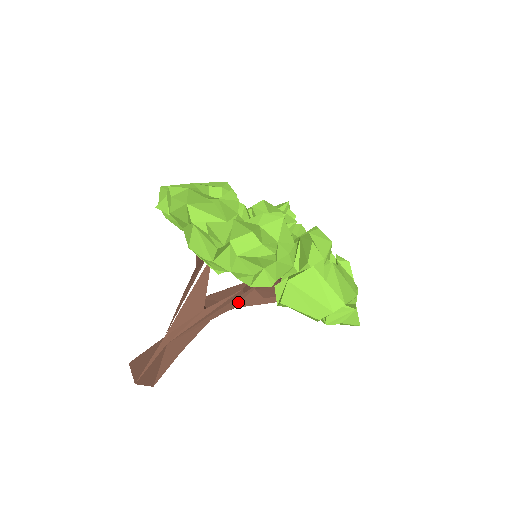
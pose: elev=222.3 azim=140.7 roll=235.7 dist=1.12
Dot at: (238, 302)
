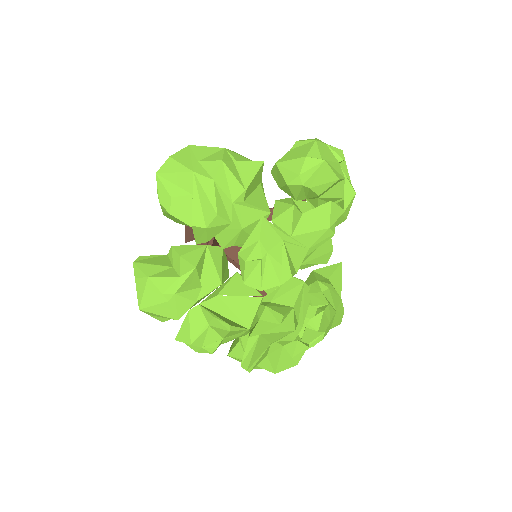
Dot at: occluded
